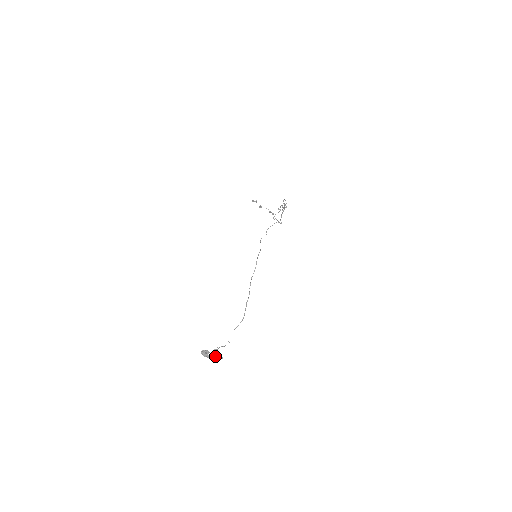
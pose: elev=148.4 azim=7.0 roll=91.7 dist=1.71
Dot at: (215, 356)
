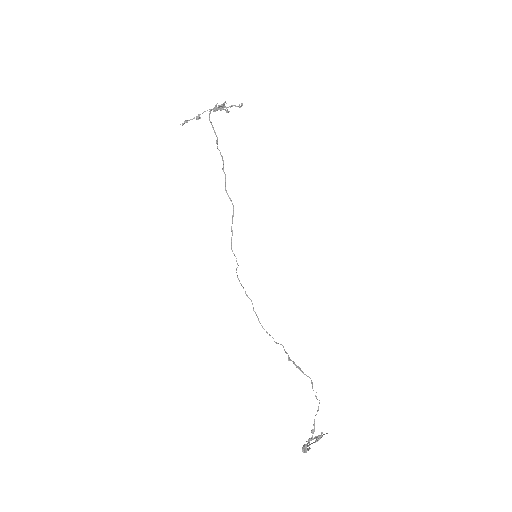
Dot at: (318, 440)
